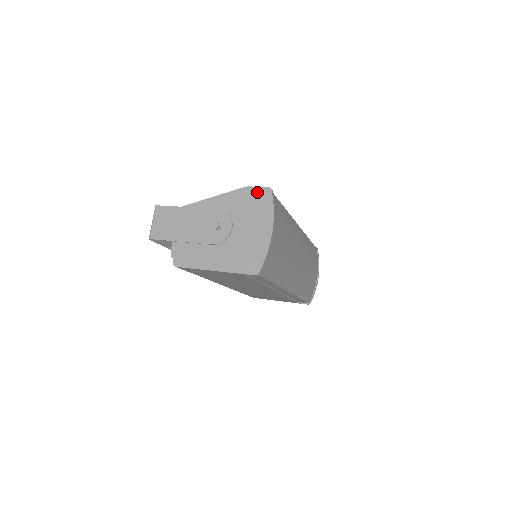
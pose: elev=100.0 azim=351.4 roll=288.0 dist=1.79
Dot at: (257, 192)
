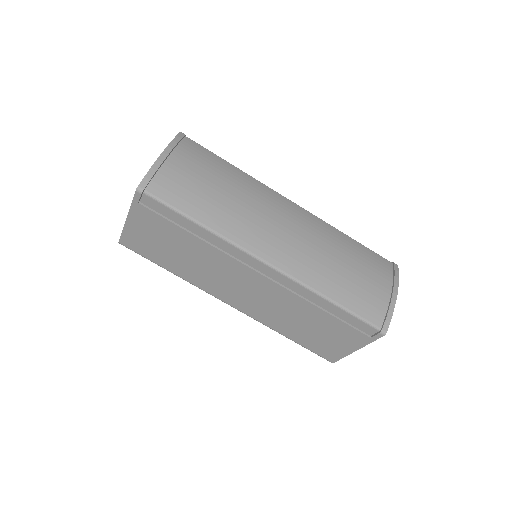
Dot at: occluded
